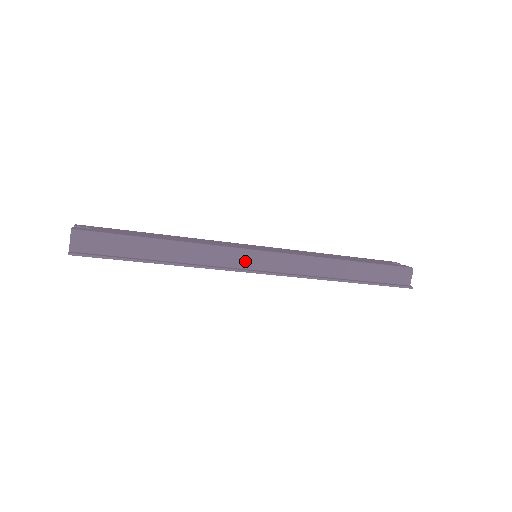
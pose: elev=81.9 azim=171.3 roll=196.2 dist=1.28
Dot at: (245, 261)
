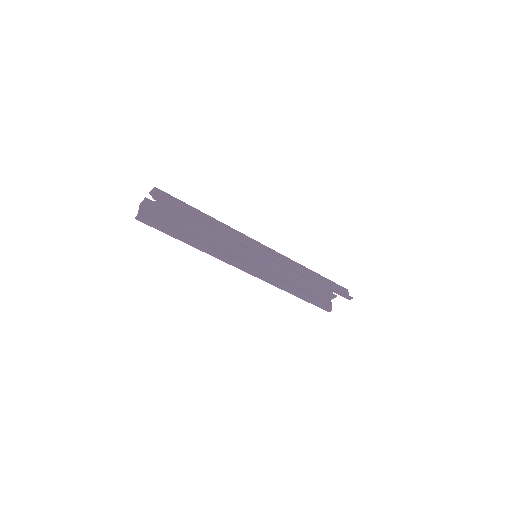
Dot at: (256, 246)
